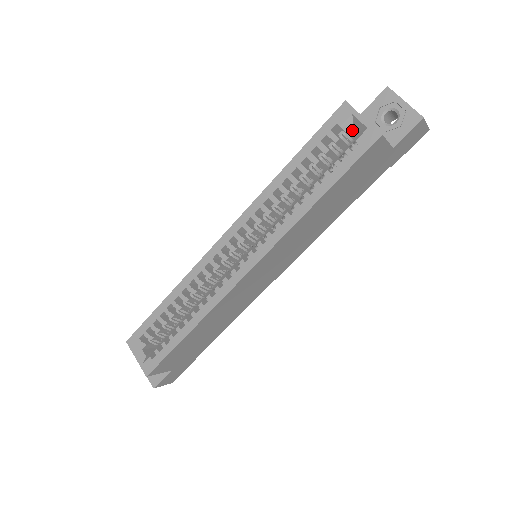
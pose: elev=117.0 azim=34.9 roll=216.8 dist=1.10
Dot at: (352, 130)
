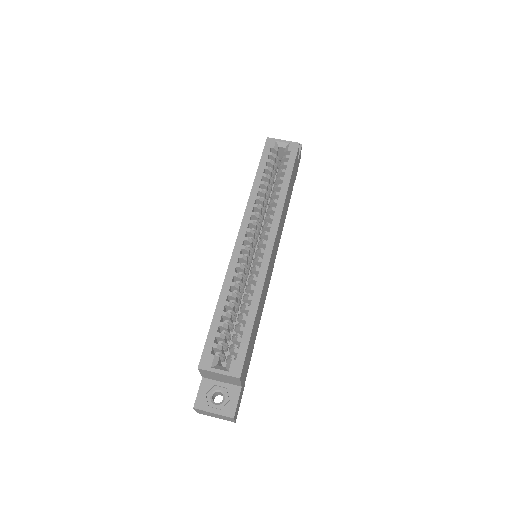
Dot at: (277, 152)
